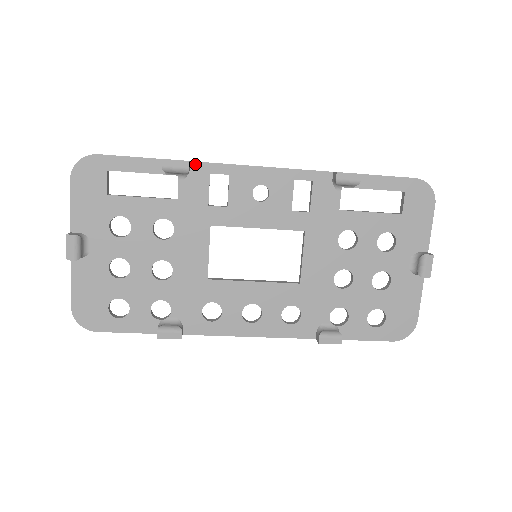
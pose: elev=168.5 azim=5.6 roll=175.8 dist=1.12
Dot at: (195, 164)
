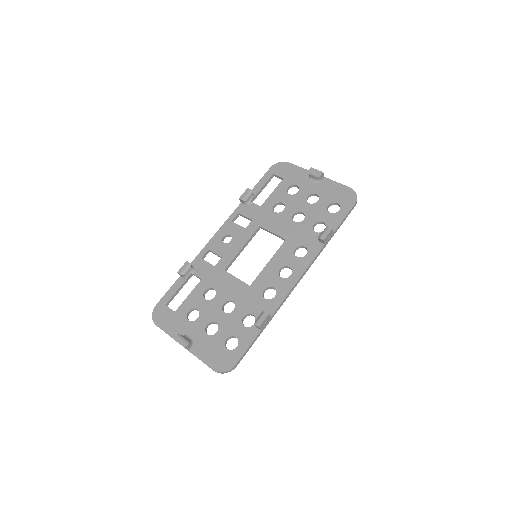
Dot at: (193, 263)
